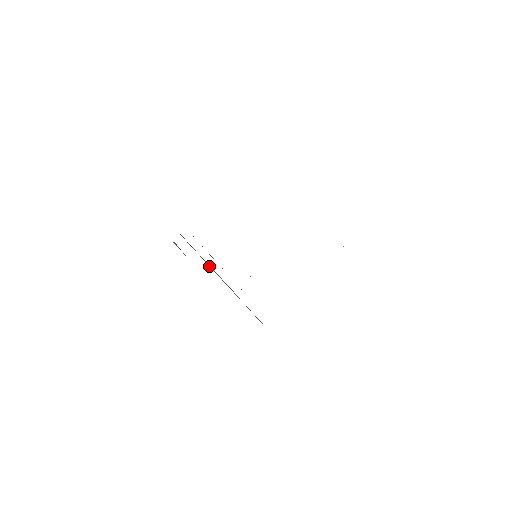
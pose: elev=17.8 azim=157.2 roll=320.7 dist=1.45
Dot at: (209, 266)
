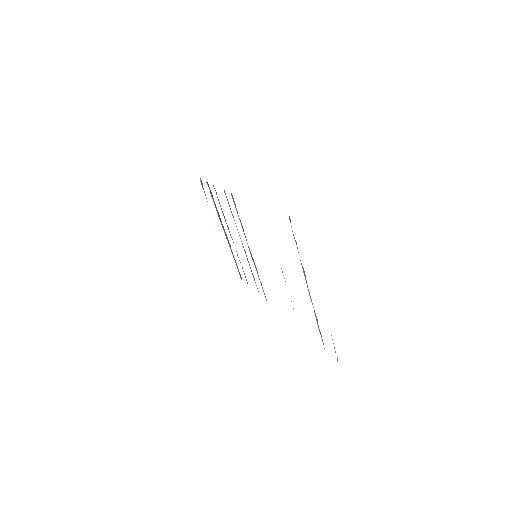
Dot at: (220, 219)
